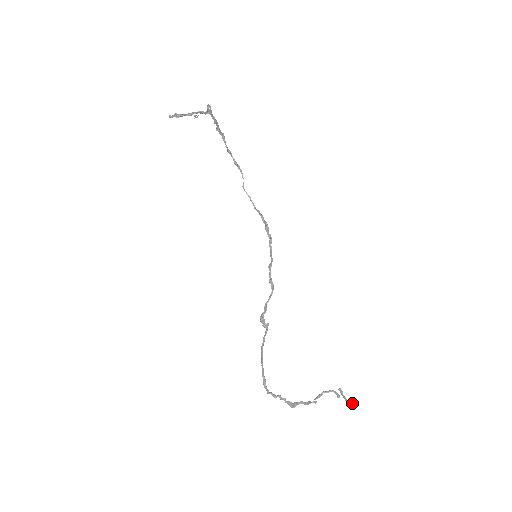
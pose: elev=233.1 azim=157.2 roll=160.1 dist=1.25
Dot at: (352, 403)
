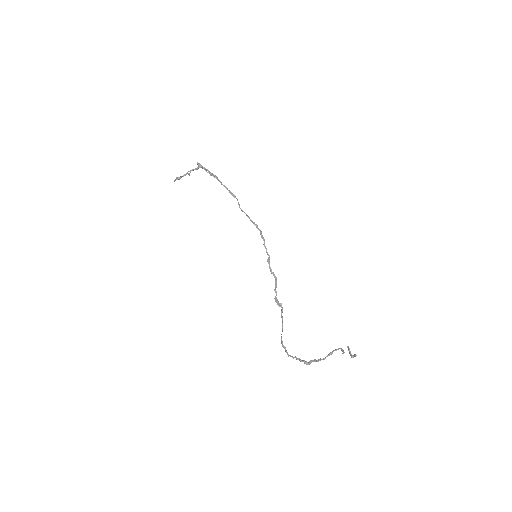
Dot at: (354, 356)
